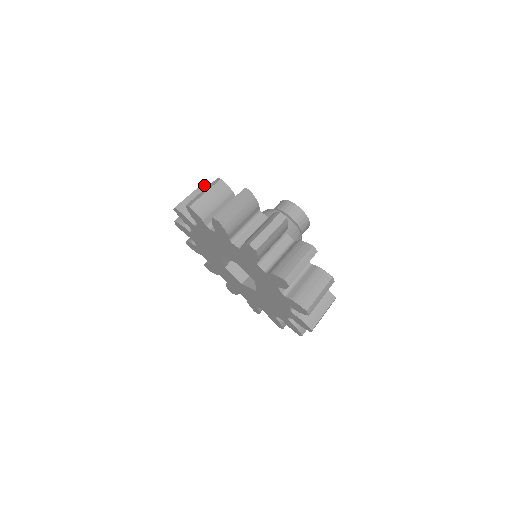
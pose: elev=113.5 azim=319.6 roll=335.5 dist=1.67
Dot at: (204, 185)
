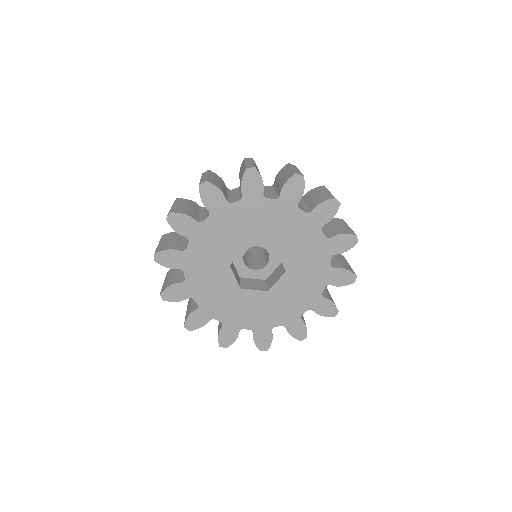
Dot at: (164, 235)
